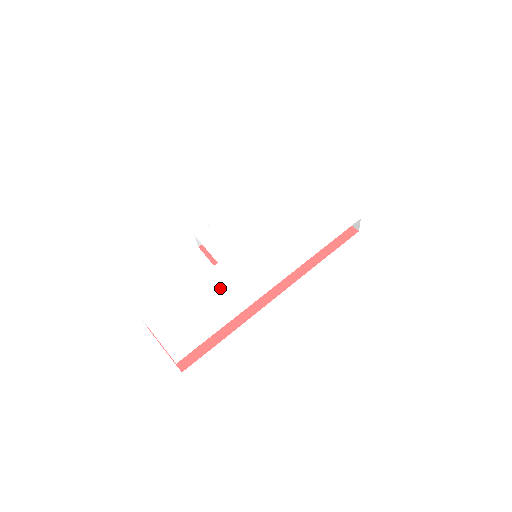
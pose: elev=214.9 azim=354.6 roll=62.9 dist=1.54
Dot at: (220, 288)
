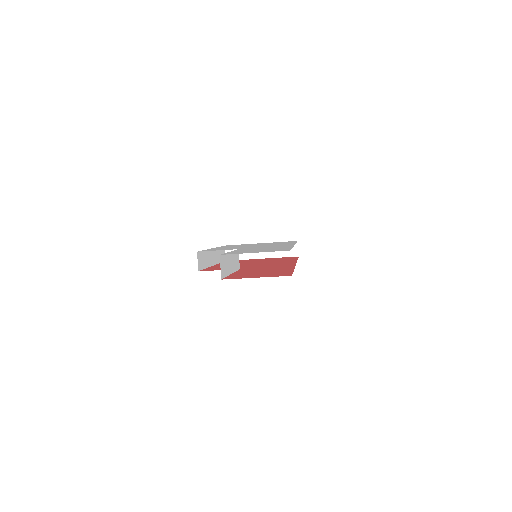
Dot at: (260, 248)
